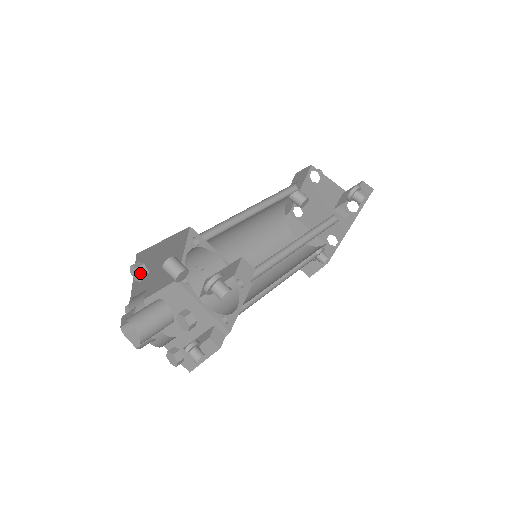
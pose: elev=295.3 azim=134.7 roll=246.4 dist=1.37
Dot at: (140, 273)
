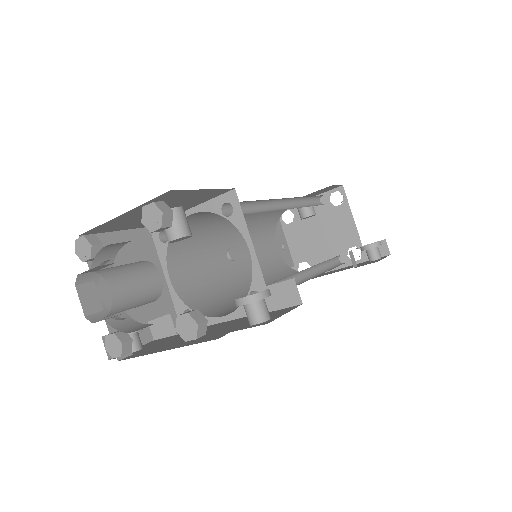
Dot at: (163, 222)
